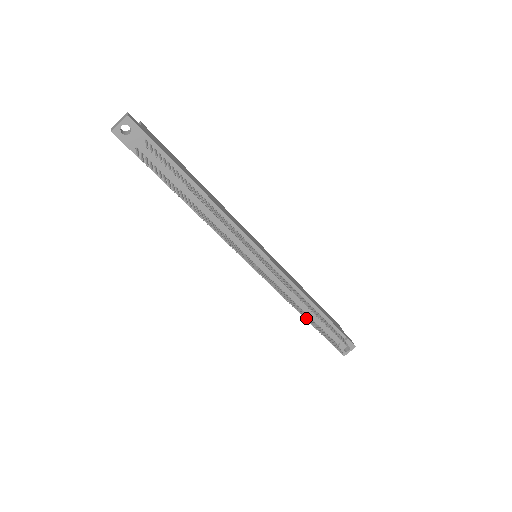
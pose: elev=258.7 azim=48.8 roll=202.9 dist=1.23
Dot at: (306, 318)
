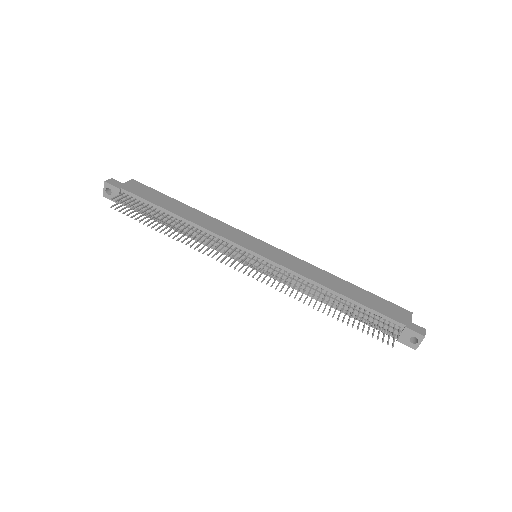
Dot at: occluded
